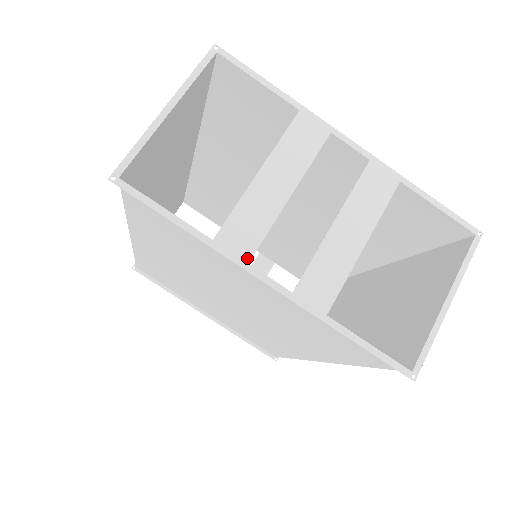
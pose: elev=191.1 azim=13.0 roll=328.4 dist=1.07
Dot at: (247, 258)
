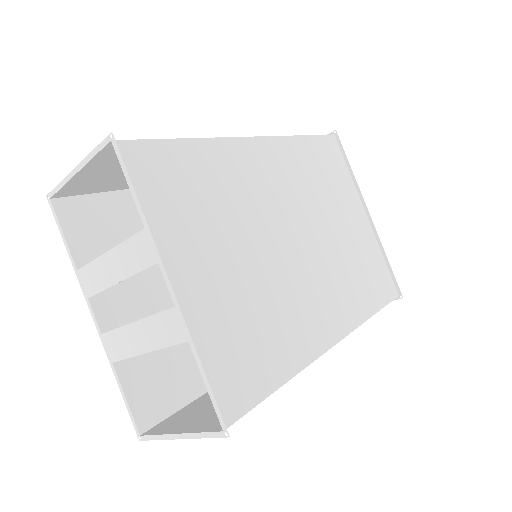
Dot at: (88, 295)
